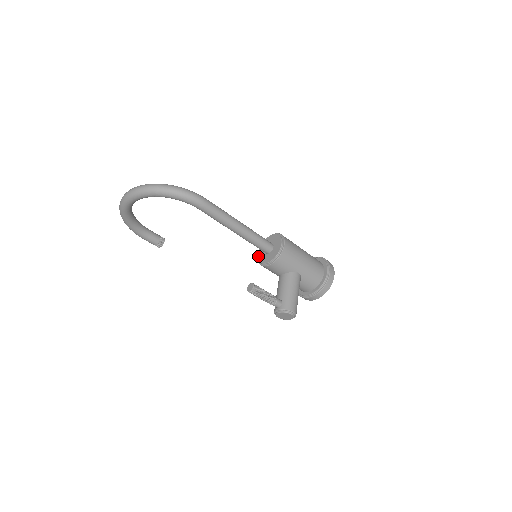
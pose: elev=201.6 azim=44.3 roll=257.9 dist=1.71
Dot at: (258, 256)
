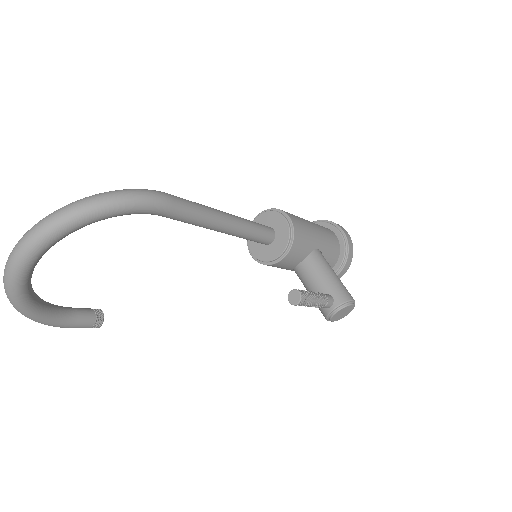
Dot at: (255, 256)
